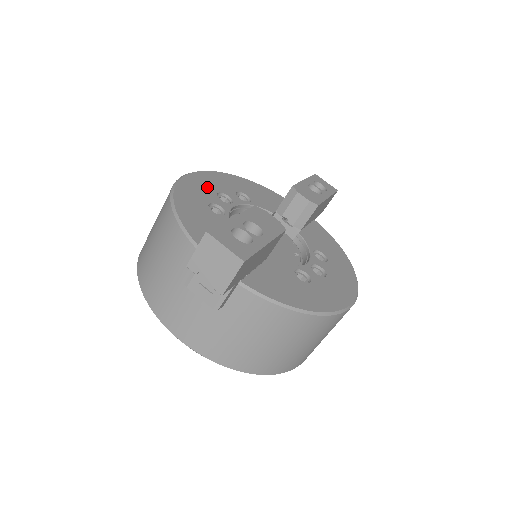
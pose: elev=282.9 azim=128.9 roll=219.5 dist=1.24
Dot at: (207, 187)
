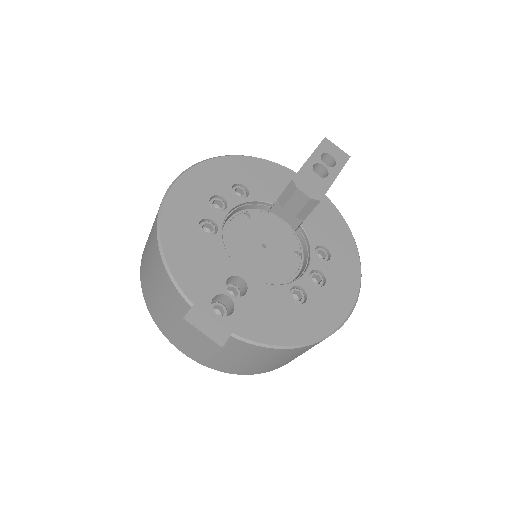
Dot at: (198, 193)
